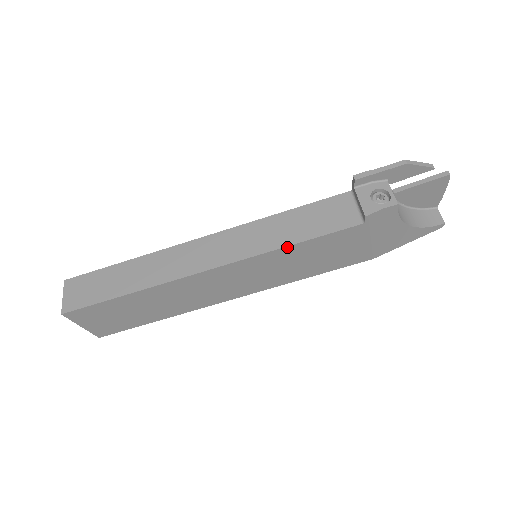
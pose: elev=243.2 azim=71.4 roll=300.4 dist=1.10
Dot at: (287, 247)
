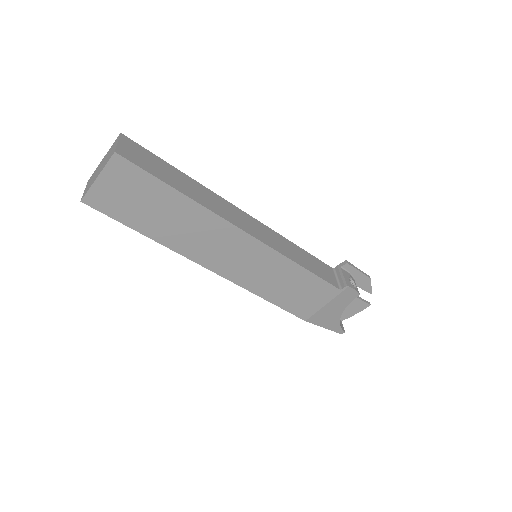
Dot at: (298, 265)
